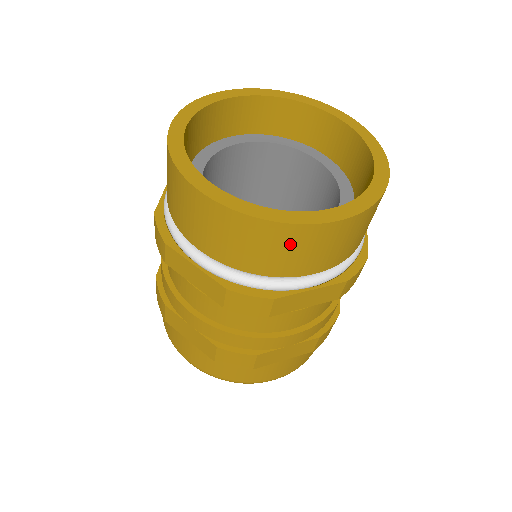
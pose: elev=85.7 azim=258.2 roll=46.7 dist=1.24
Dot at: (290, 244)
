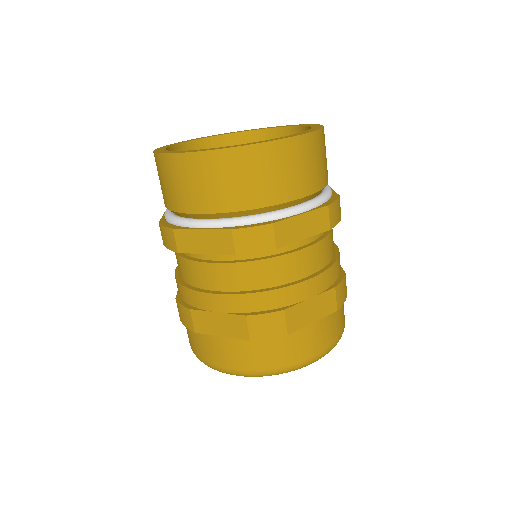
Dot at: (265, 165)
